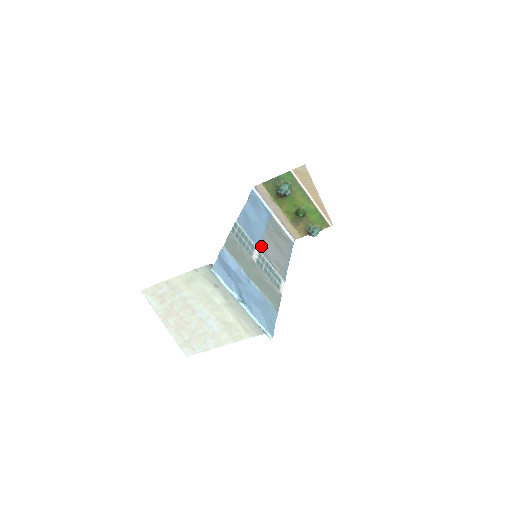
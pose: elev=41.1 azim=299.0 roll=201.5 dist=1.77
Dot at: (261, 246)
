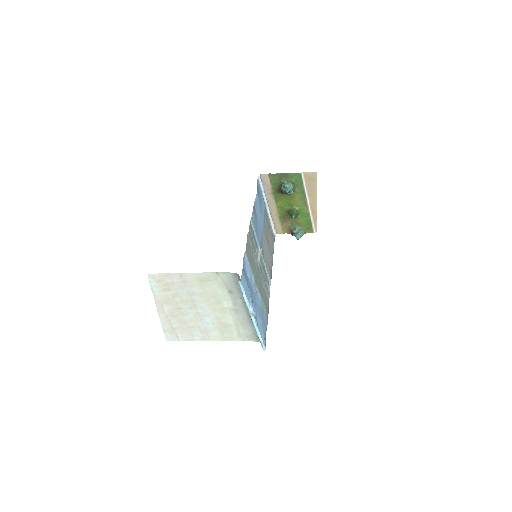
Dot at: (261, 246)
